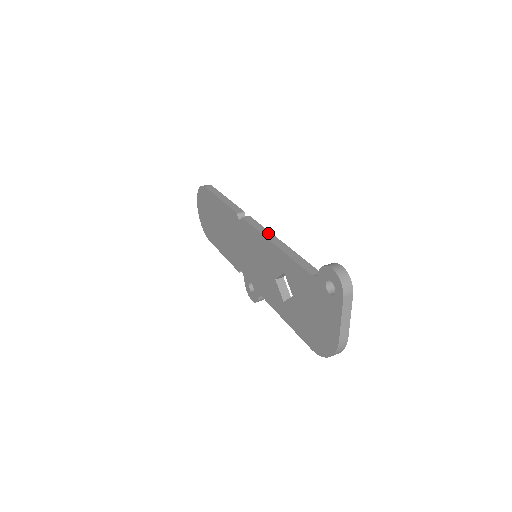
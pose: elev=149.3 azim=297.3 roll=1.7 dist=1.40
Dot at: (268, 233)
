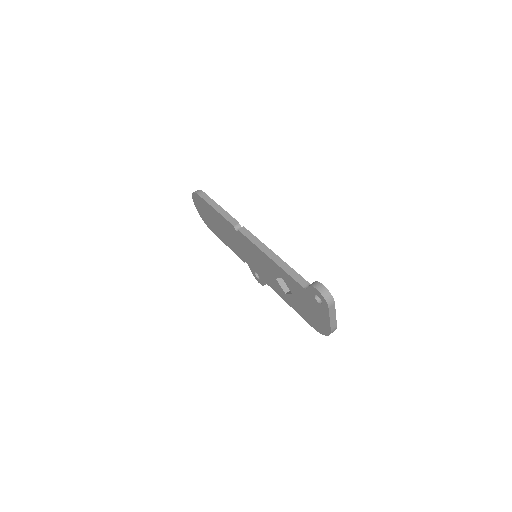
Dot at: (263, 246)
